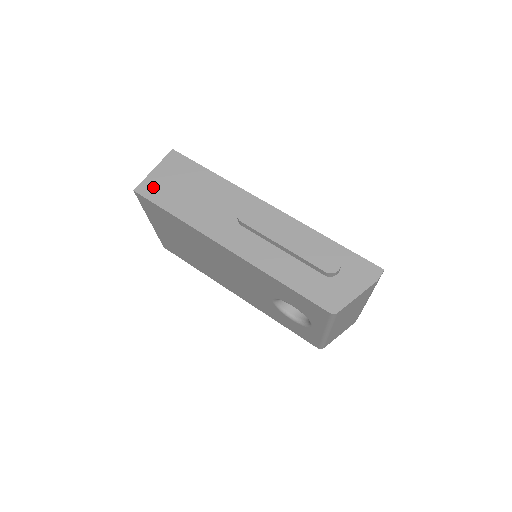
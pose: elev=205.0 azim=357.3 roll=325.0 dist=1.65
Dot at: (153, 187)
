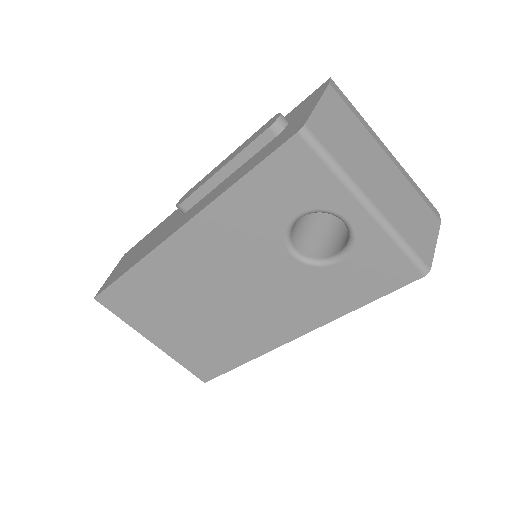
Dot at: (110, 280)
